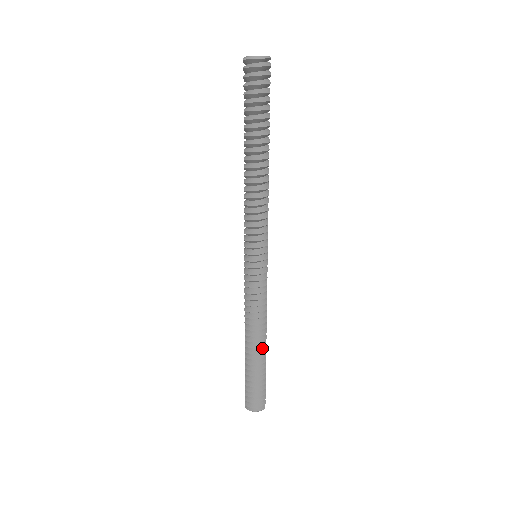
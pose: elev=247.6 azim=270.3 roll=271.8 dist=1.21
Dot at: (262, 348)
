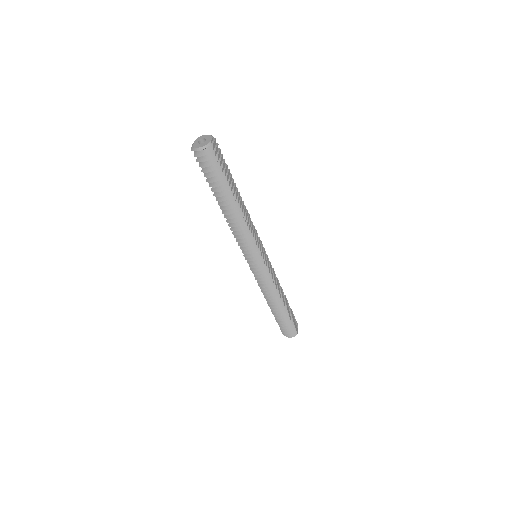
Dot at: (281, 306)
